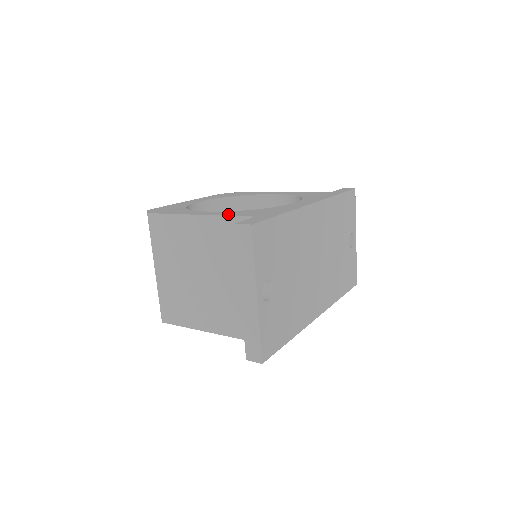
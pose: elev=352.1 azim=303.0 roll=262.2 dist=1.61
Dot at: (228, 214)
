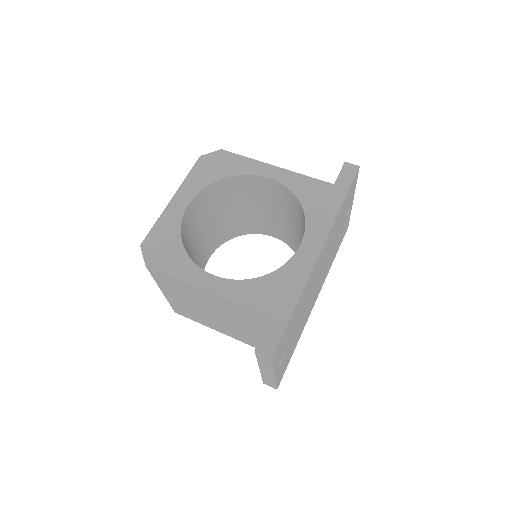
Dot at: (239, 298)
